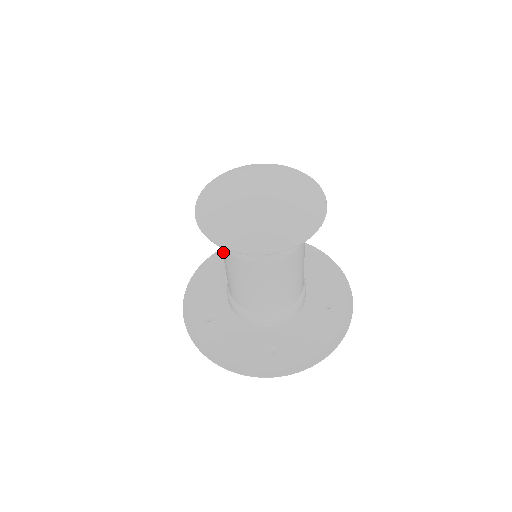
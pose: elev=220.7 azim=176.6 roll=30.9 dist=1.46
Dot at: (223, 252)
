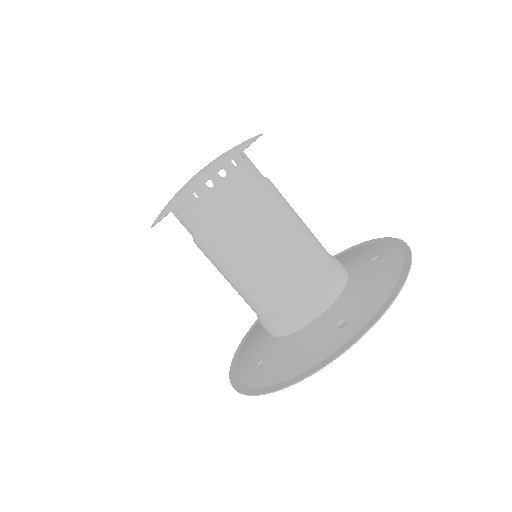
Dot at: (207, 254)
